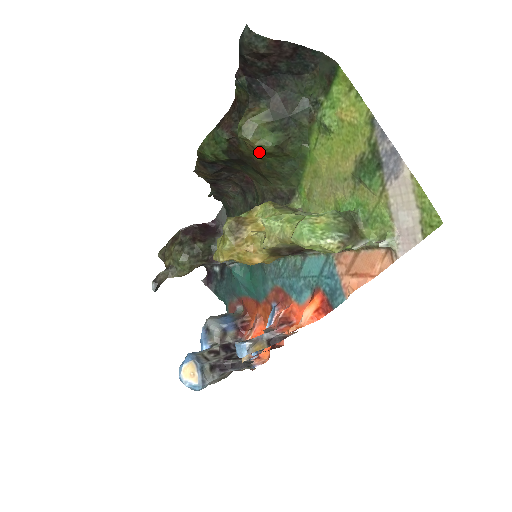
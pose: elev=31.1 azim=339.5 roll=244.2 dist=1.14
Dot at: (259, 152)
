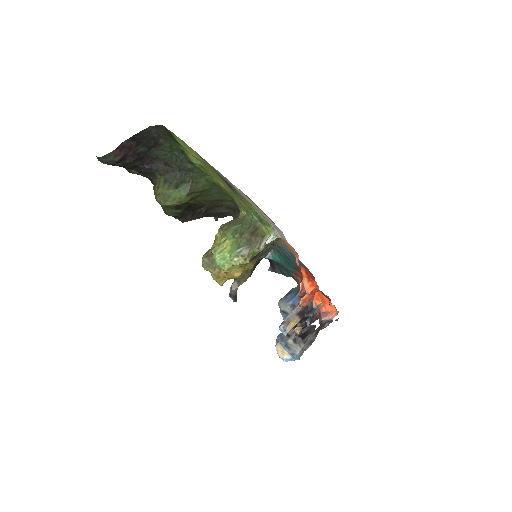
Dot at: occluded
